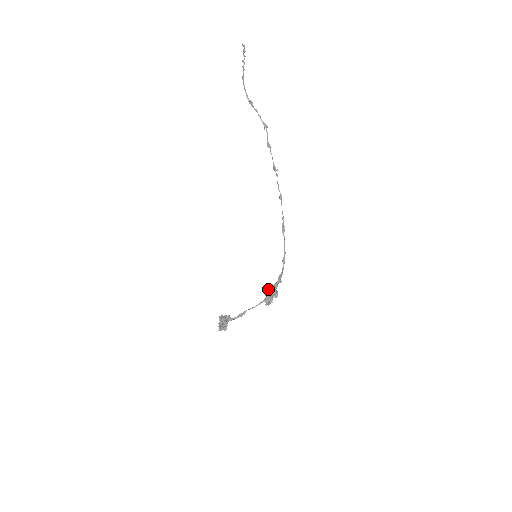
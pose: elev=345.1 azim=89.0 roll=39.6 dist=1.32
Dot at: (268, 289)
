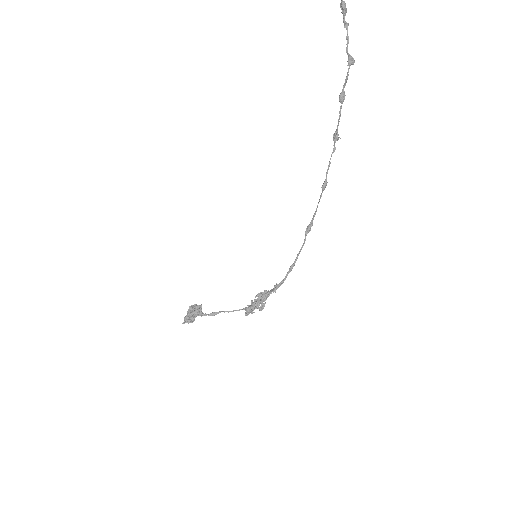
Dot at: (254, 300)
